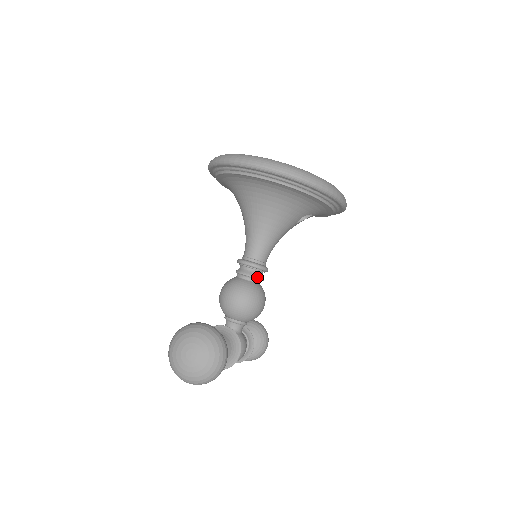
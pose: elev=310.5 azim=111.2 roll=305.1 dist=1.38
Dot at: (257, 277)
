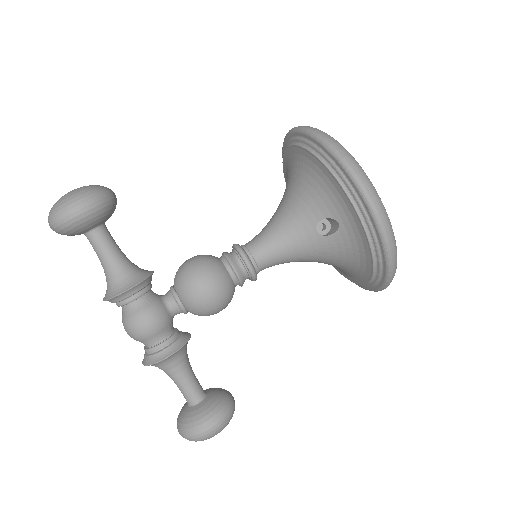
Dot at: (229, 259)
